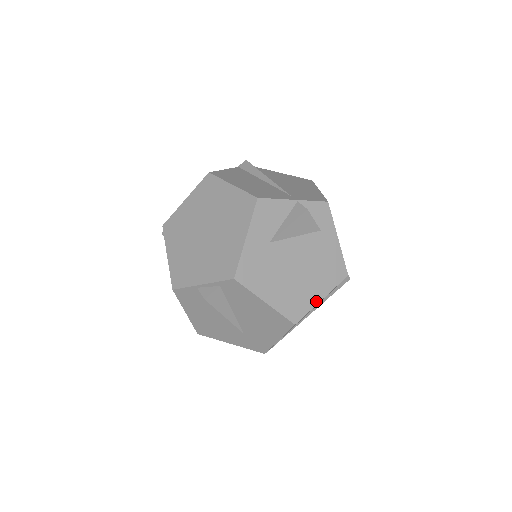
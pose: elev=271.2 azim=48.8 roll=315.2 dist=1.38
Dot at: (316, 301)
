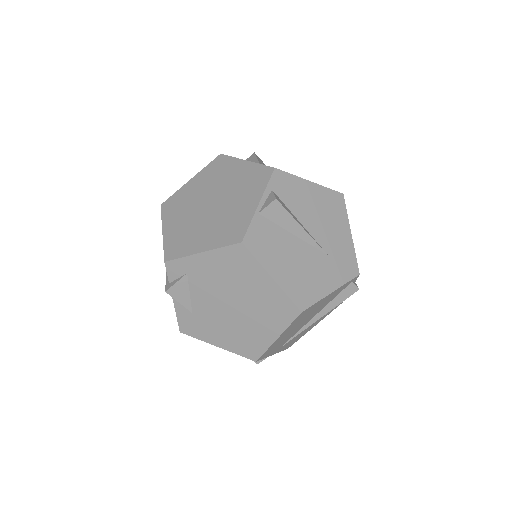
Dot at: occluded
